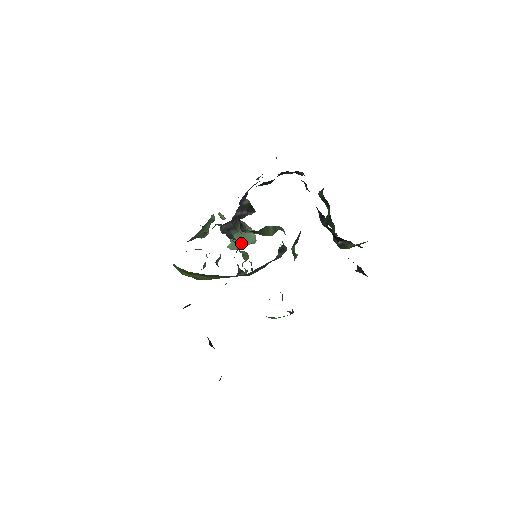
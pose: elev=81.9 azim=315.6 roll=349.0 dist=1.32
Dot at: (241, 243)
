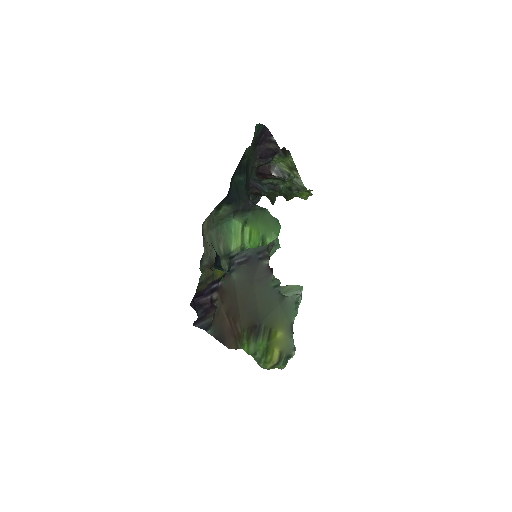
Dot at: occluded
